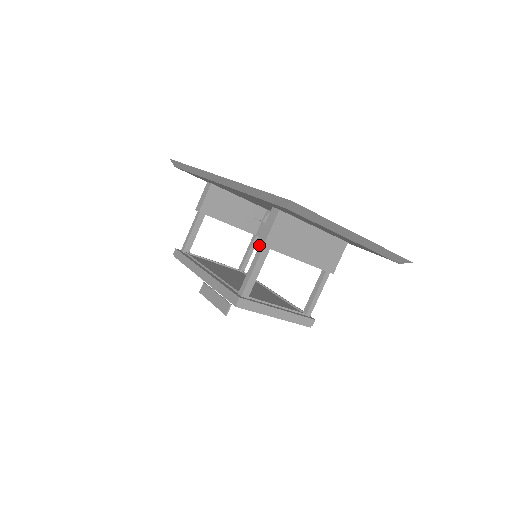
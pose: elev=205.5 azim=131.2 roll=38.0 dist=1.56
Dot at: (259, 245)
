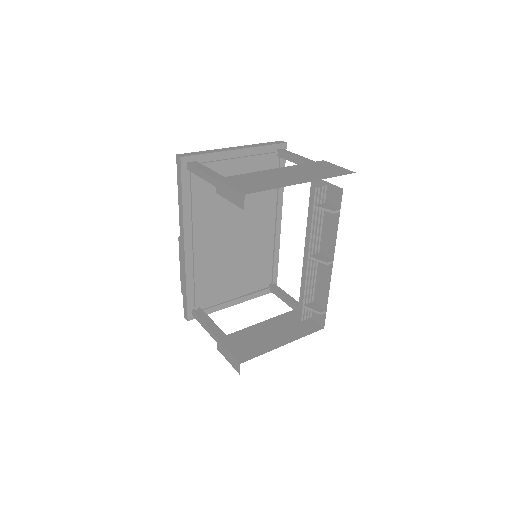
Dot at: (219, 339)
